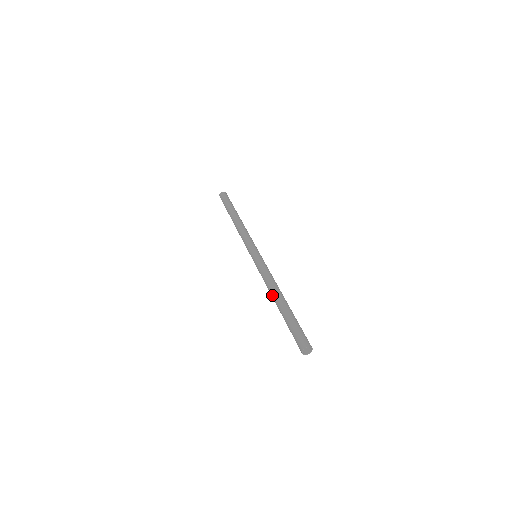
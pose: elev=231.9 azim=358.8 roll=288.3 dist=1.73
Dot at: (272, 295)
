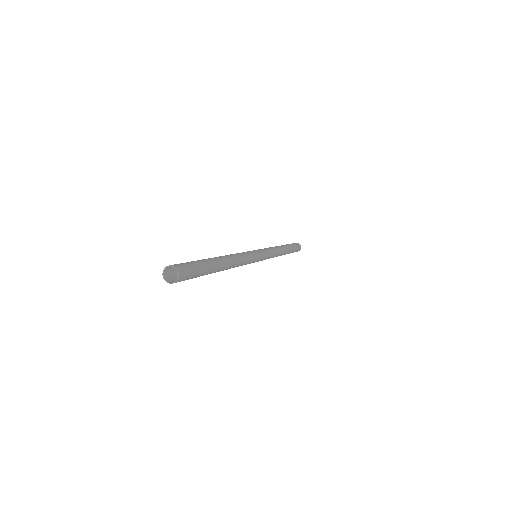
Dot at: occluded
